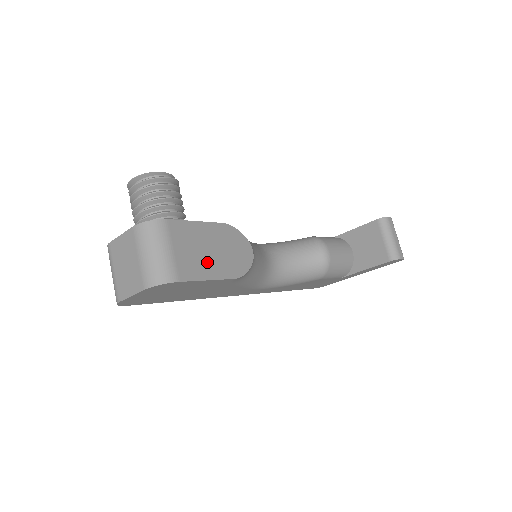
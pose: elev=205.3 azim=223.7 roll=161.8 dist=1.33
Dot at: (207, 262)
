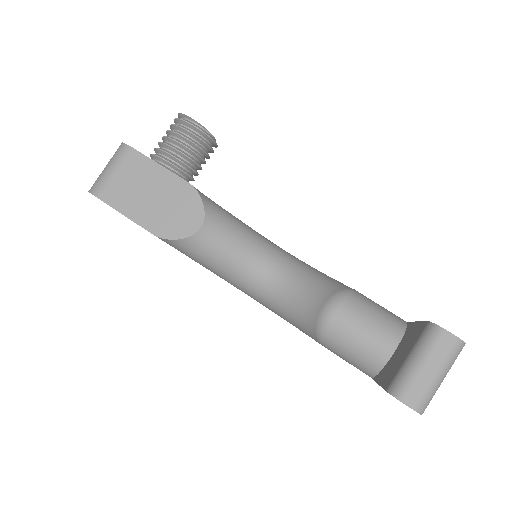
Dot at: (137, 202)
